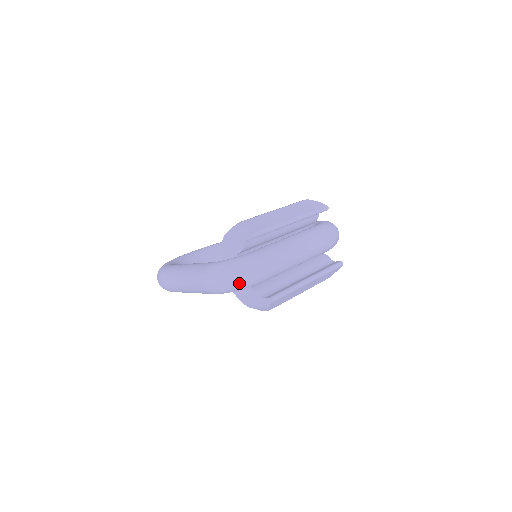
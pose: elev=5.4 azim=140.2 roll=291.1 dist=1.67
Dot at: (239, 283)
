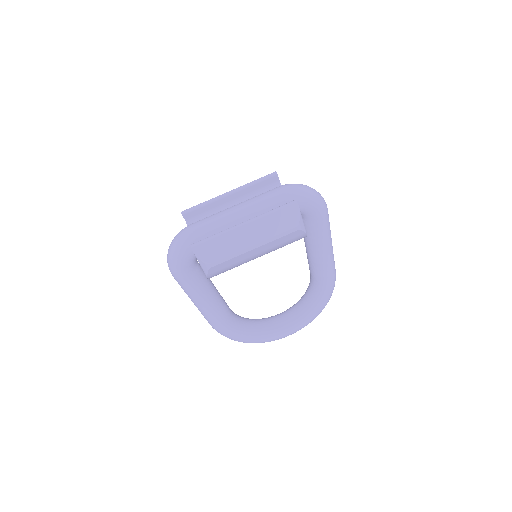
Dot at: (173, 249)
